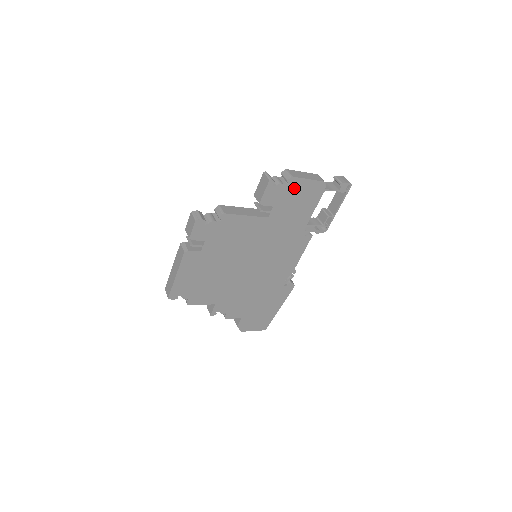
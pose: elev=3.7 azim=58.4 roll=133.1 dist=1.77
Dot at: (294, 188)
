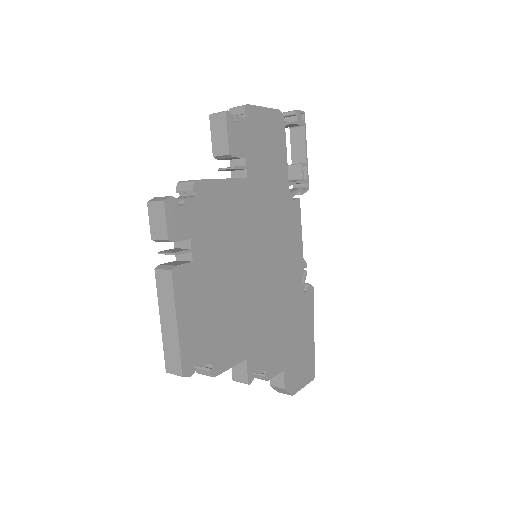
Dot at: (255, 124)
